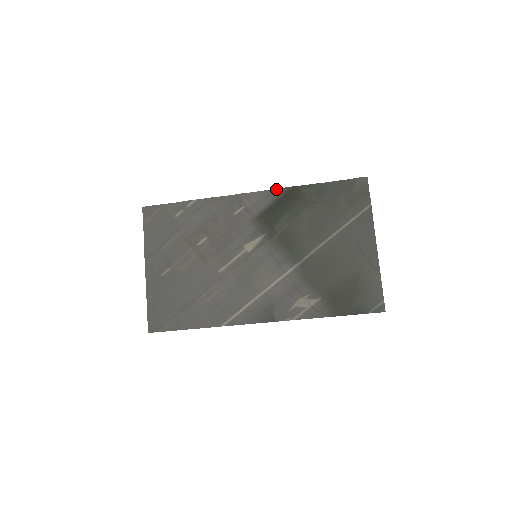
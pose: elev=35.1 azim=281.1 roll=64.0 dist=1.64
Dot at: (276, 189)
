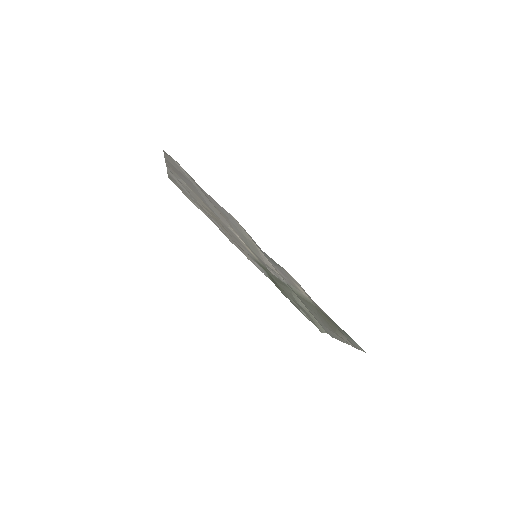
Dot at: occluded
